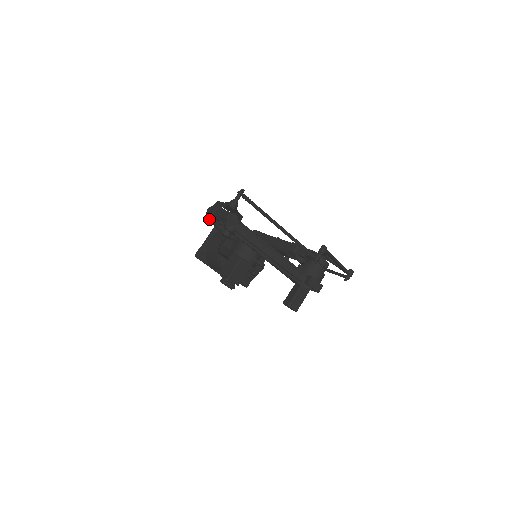
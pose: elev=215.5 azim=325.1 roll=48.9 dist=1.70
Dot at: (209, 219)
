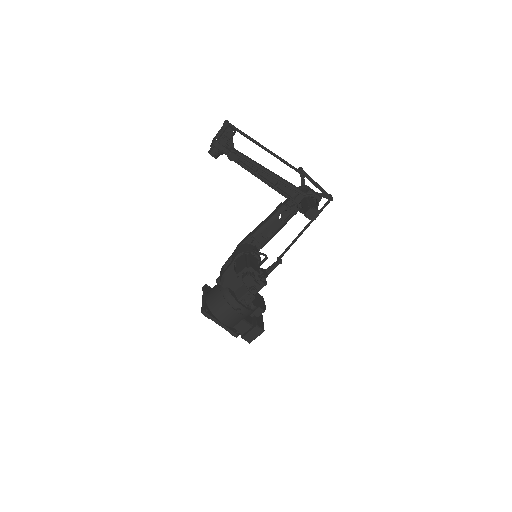
Dot at: (215, 143)
